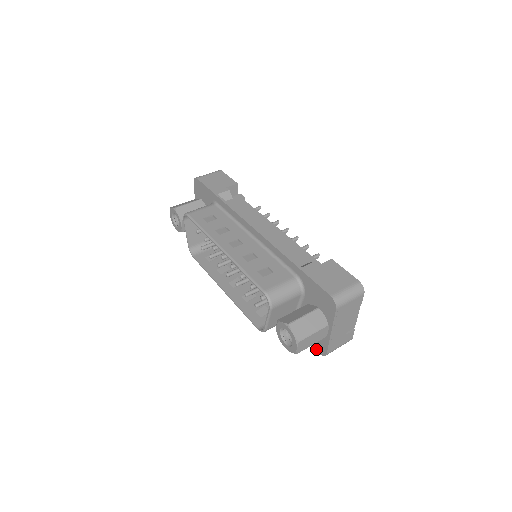
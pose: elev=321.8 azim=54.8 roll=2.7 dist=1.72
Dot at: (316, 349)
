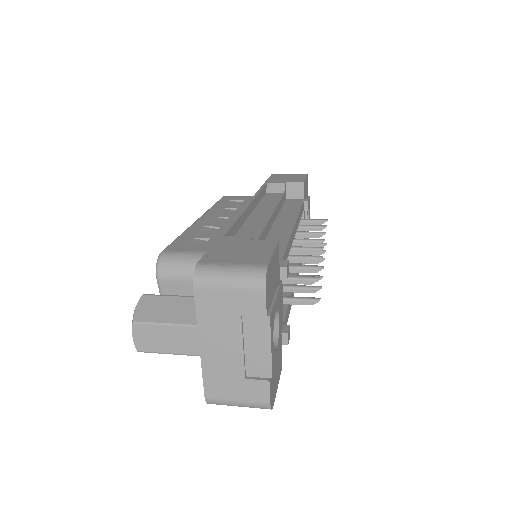
Dot at: occluded
